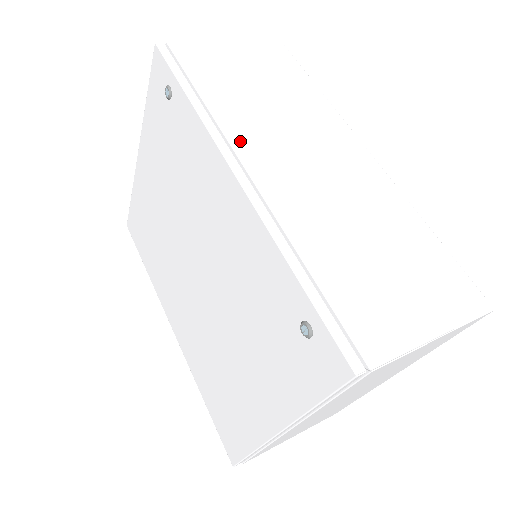
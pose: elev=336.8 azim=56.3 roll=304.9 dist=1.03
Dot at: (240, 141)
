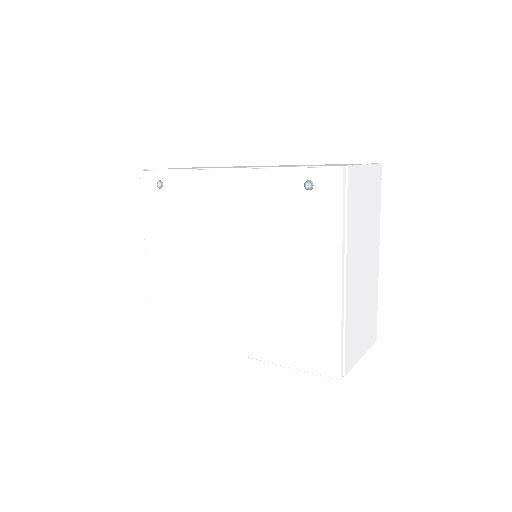
Dot at: occluded
